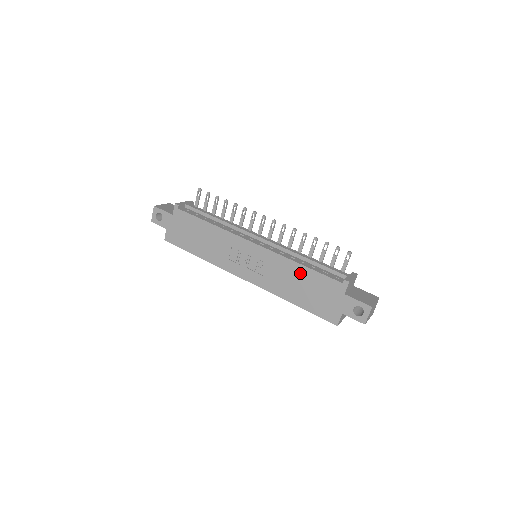
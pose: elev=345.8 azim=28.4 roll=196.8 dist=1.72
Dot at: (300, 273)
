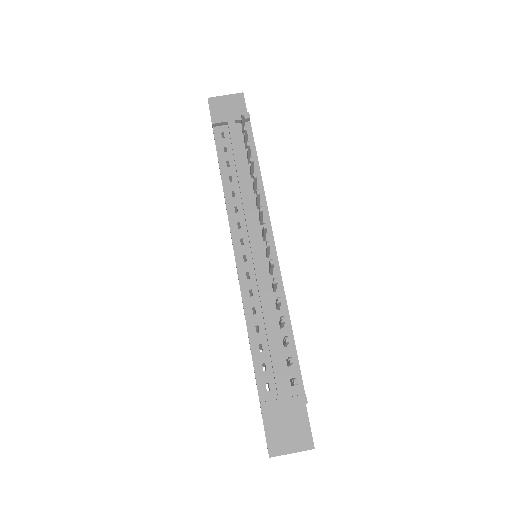
Dot at: occluded
